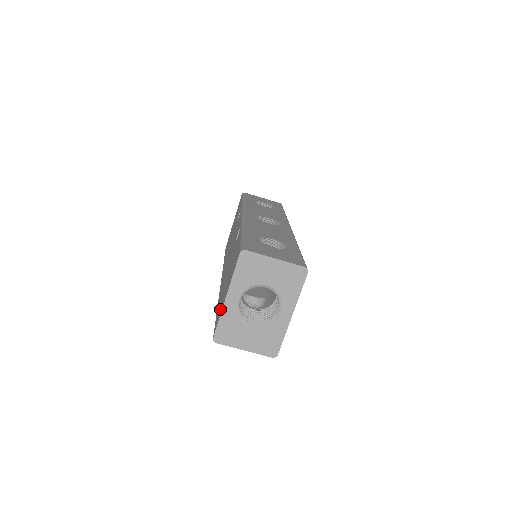
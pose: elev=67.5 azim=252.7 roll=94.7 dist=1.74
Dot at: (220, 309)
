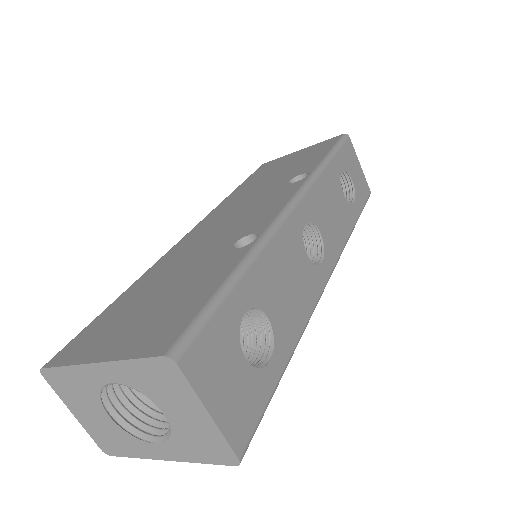
Dot at: (92, 340)
